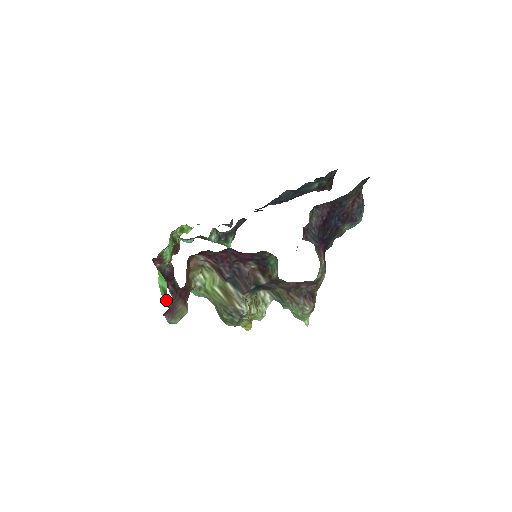
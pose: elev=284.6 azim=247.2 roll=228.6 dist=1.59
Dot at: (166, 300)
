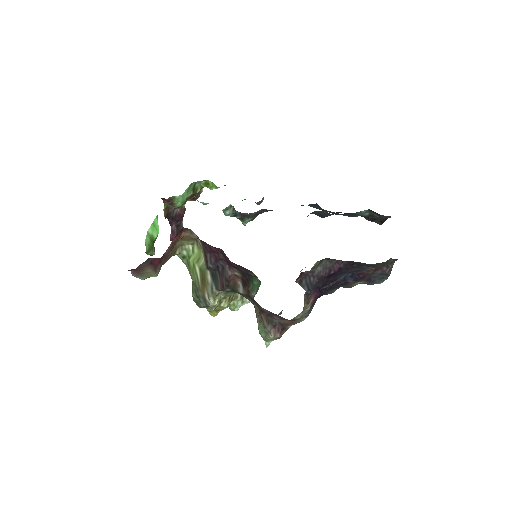
Dot at: (149, 249)
